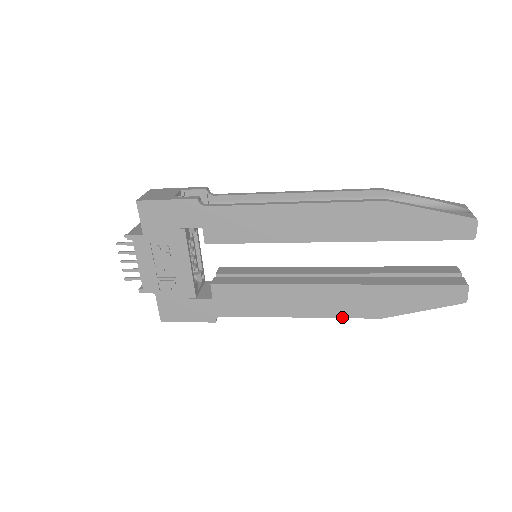
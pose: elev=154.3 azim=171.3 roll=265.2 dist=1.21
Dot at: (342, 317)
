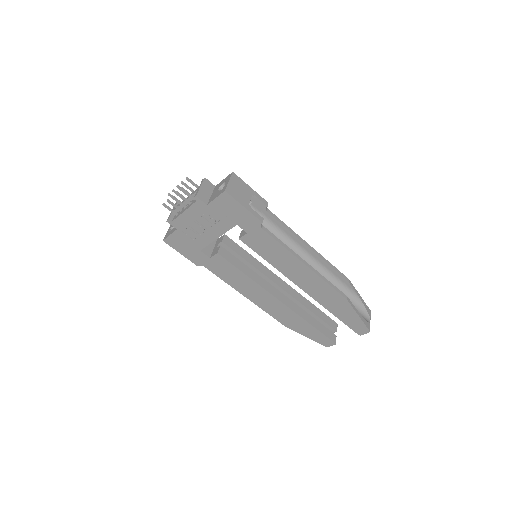
Dot at: (268, 313)
